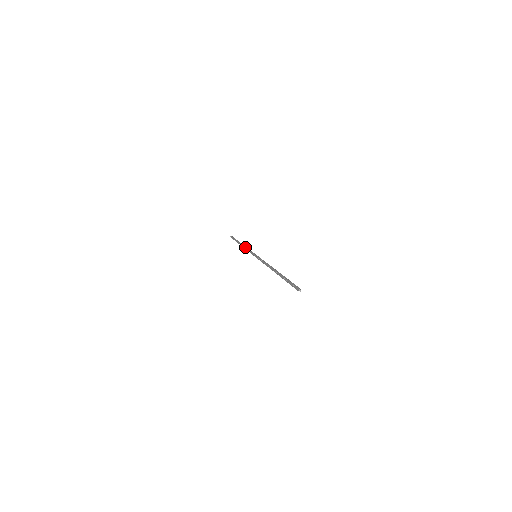
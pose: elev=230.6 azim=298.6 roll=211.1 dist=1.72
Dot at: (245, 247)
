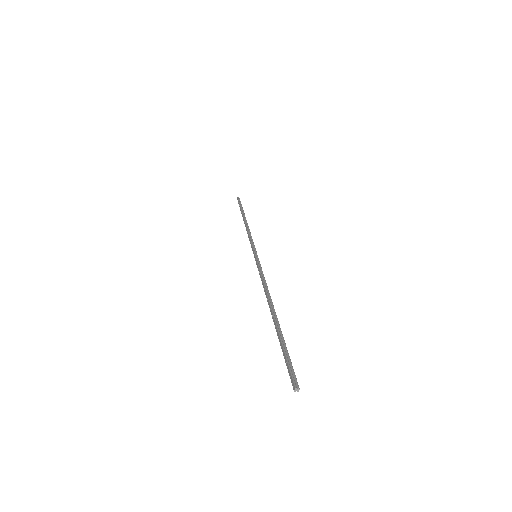
Dot at: (247, 230)
